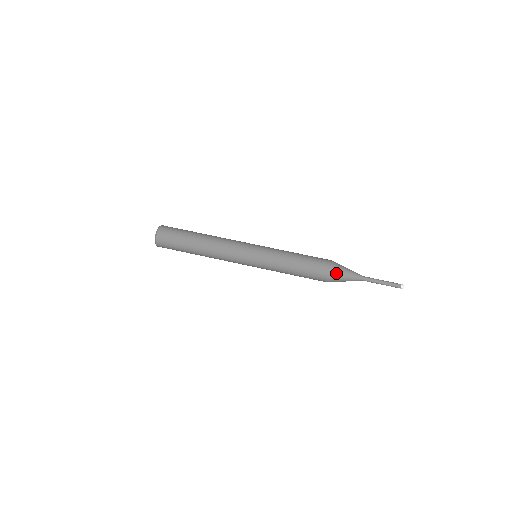
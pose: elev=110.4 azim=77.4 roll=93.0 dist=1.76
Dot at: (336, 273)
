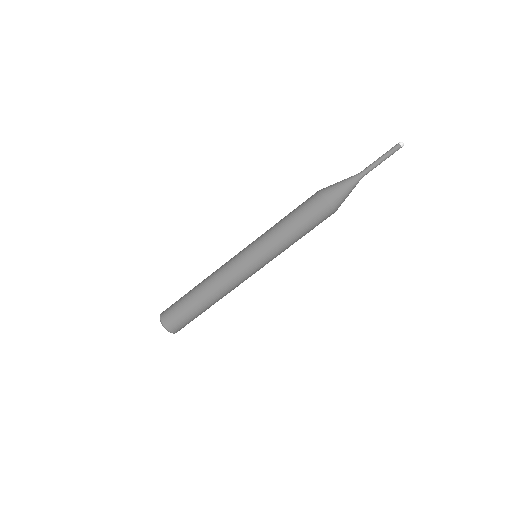
Dot at: (336, 202)
